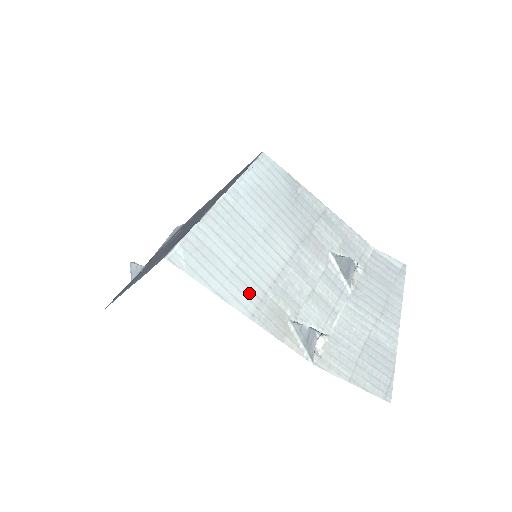
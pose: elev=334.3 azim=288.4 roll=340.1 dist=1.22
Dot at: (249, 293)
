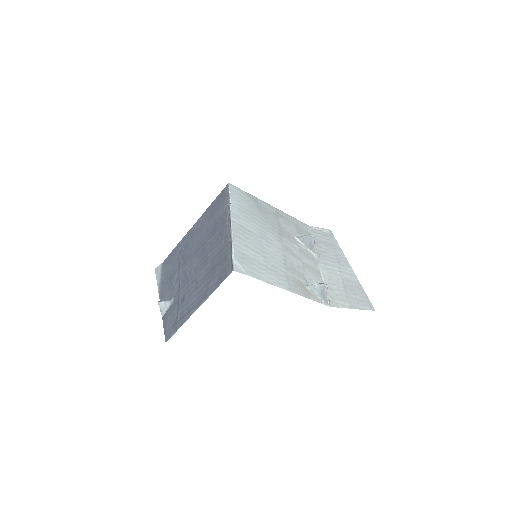
Dot at: (280, 276)
